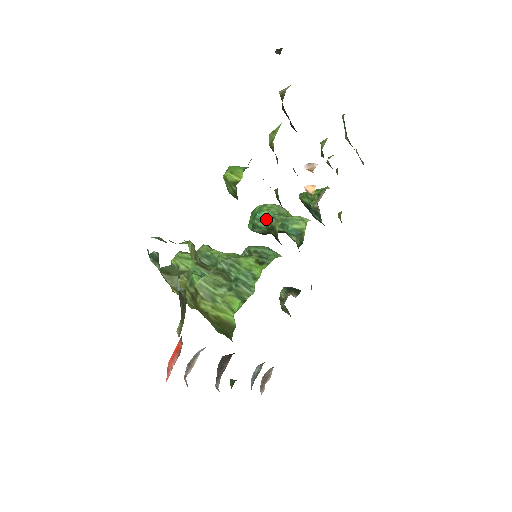
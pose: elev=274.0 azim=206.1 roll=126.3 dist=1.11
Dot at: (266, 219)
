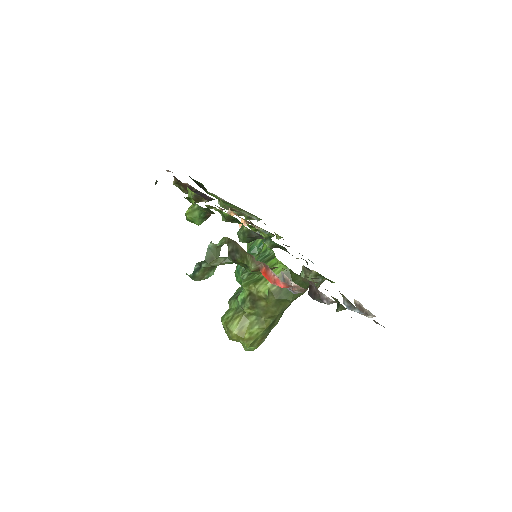
Dot at: occluded
